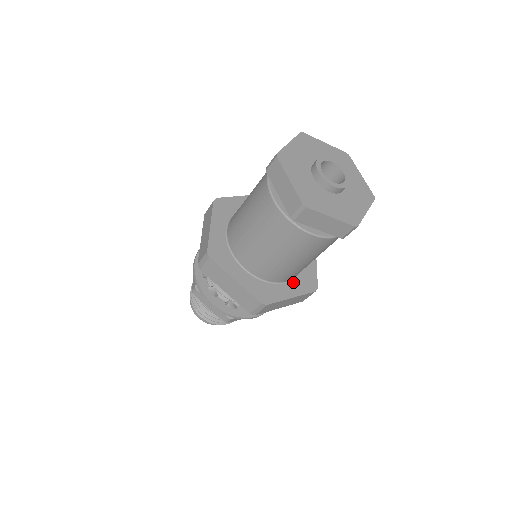
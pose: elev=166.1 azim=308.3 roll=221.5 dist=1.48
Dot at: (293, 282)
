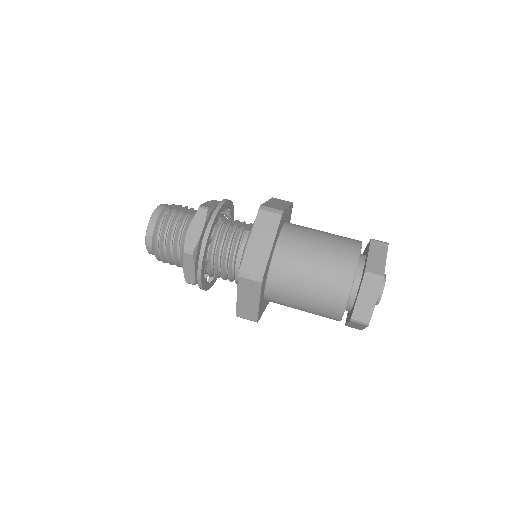
Dot at: occluded
